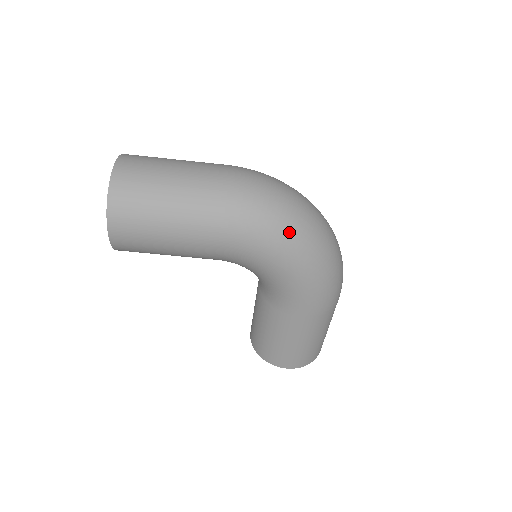
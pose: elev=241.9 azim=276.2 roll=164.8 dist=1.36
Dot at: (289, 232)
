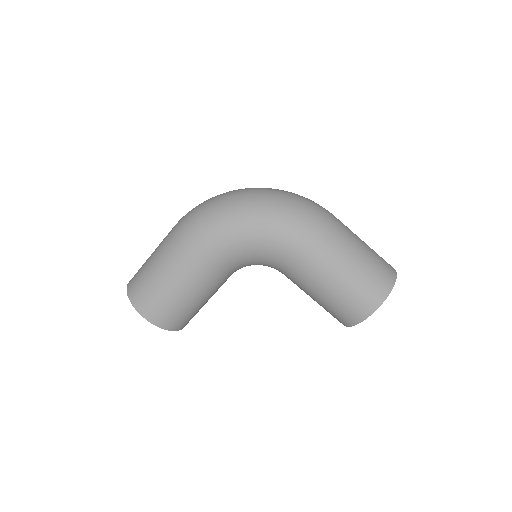
Dot at: (222, 212)
